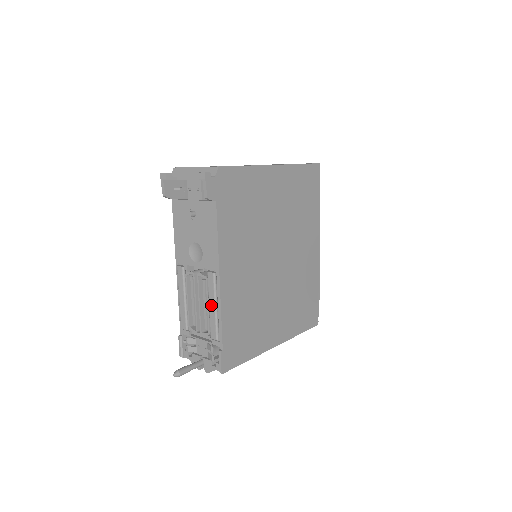
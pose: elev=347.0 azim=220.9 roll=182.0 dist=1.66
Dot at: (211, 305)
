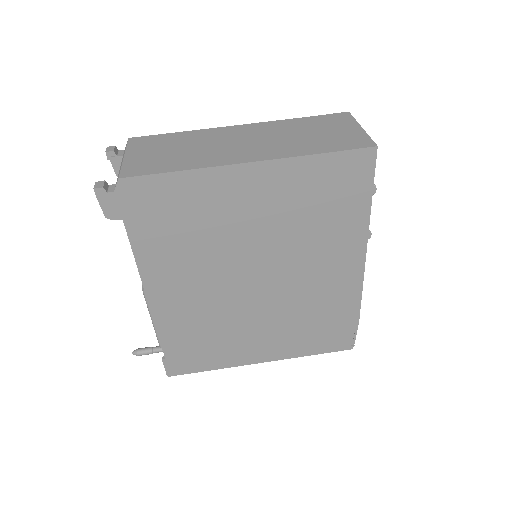
Dot at: occluded
